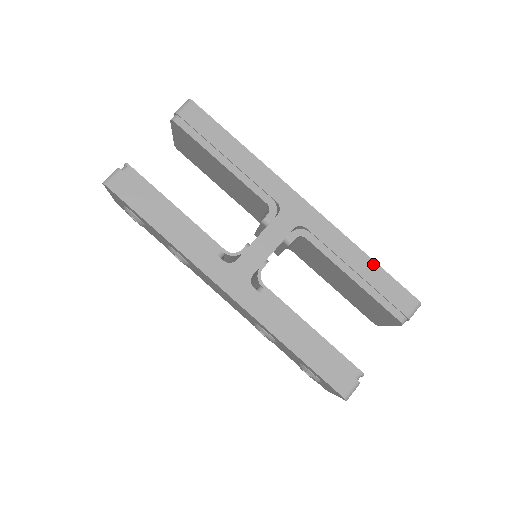
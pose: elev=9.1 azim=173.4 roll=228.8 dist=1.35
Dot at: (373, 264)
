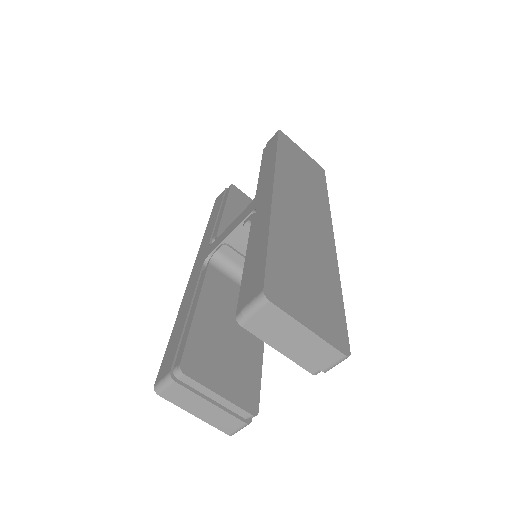
Dot at: (265, 242)
